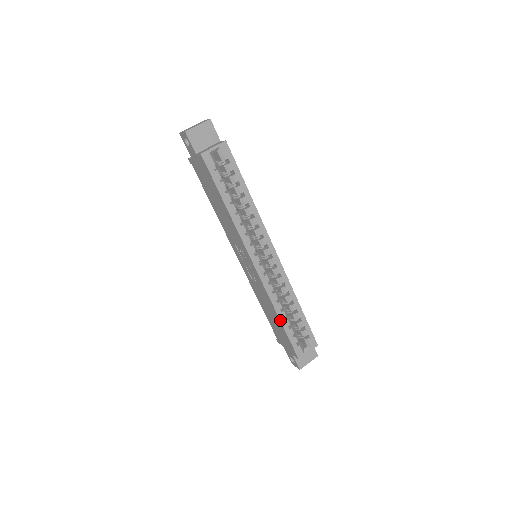
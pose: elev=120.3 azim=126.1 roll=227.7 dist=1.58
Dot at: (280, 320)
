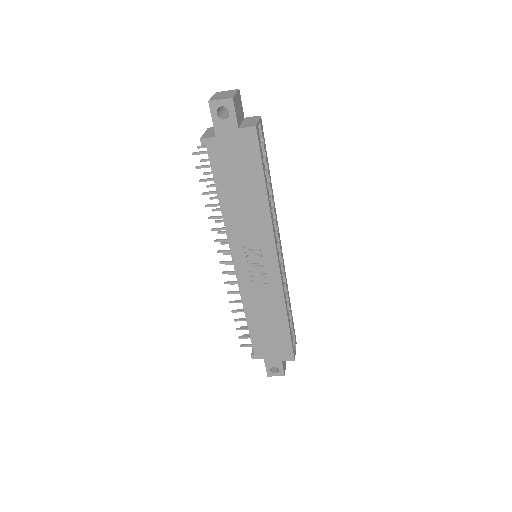
Dot at: (288, 321)
